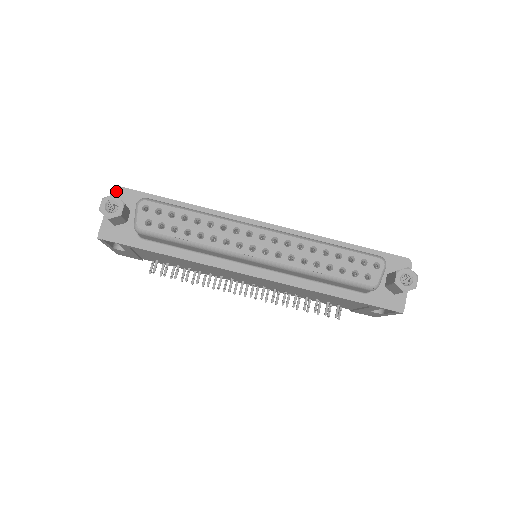
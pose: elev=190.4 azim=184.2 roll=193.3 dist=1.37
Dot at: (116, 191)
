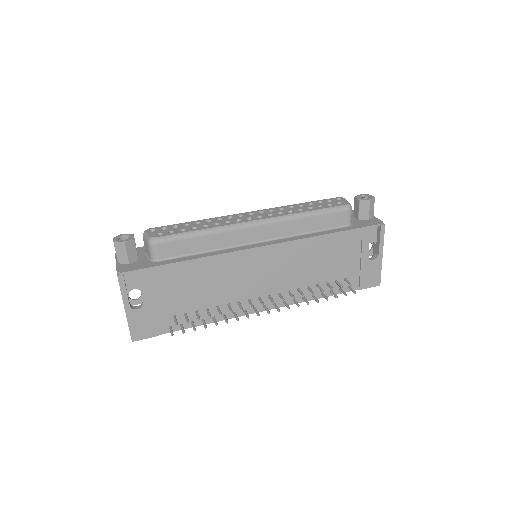
Dot at: occluded
